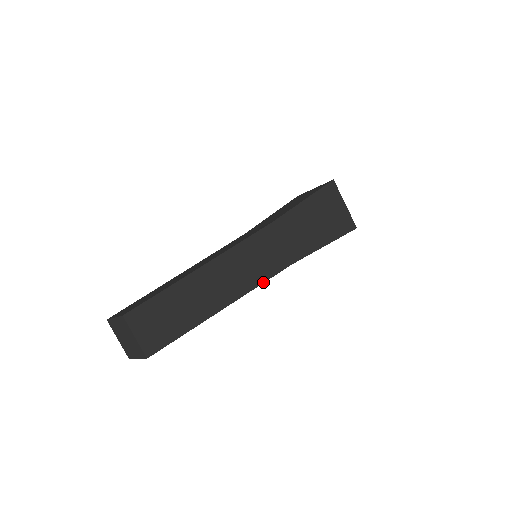
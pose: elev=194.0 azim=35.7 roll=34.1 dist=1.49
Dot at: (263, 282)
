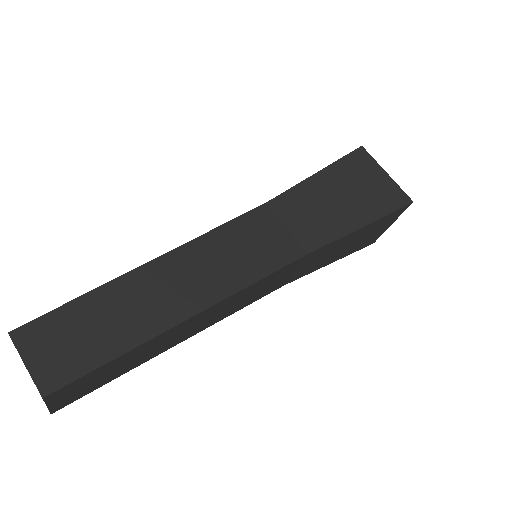
Dot at: (257, 280)
